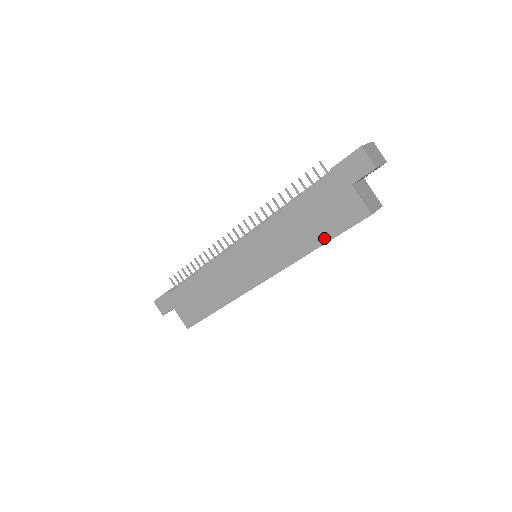
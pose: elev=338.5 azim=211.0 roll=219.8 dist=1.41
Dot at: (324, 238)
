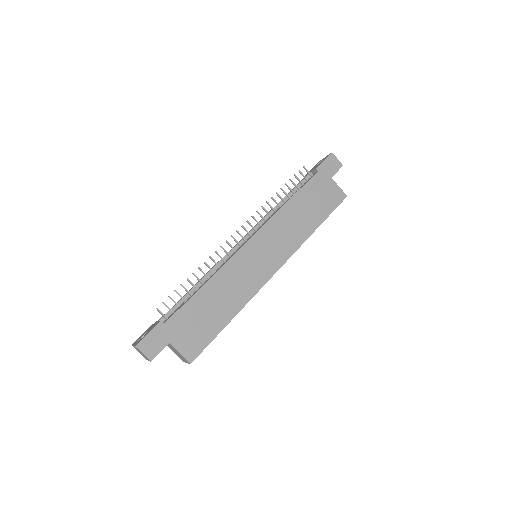
Dot at: (321, 219)
